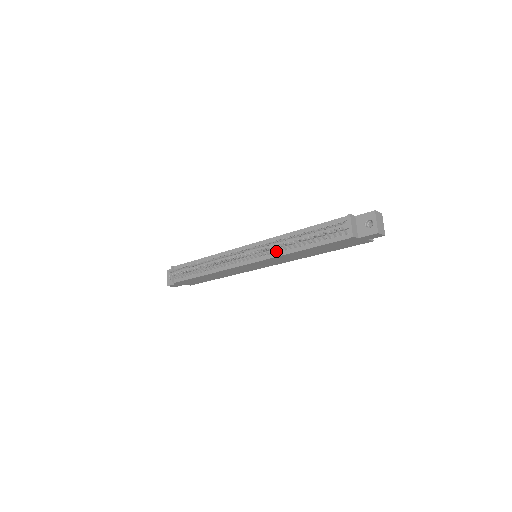
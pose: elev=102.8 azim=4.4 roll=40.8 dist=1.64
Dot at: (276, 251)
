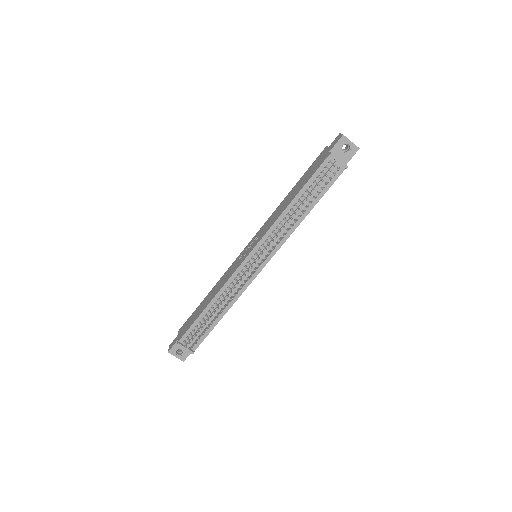
Dot at: (285, 234)
